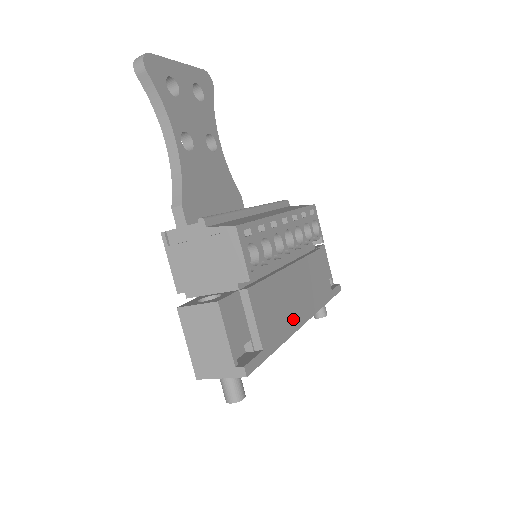
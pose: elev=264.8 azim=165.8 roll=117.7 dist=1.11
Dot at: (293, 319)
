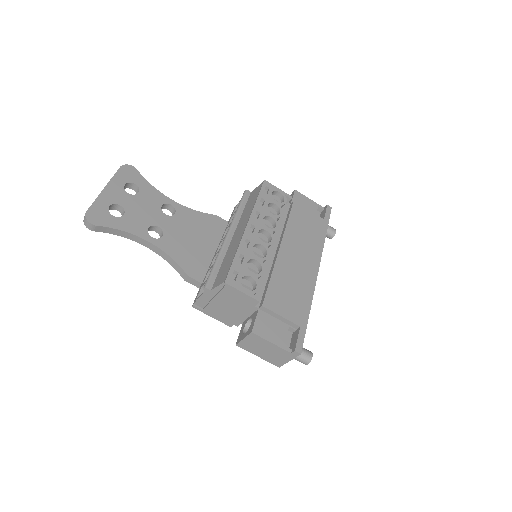
Dot at: (307, 281)
